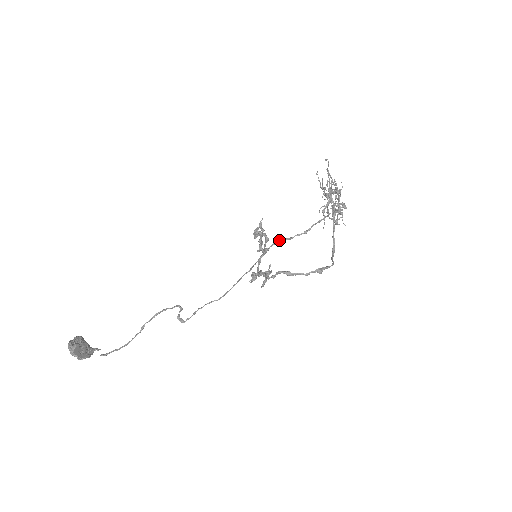
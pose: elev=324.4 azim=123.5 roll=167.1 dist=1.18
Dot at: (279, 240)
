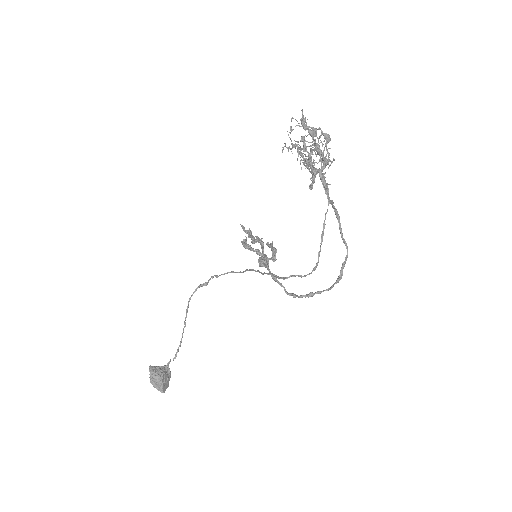
Dot at: (287, 278)
